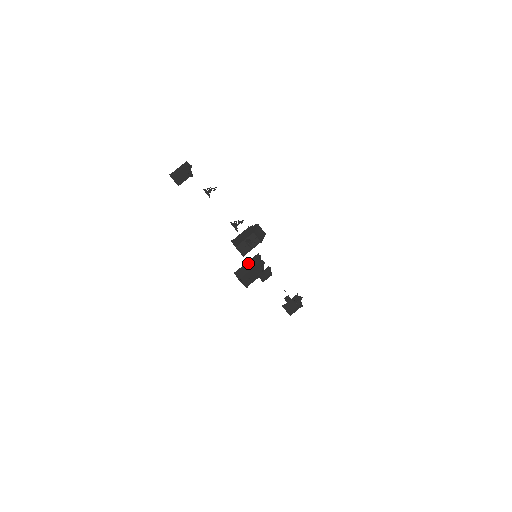
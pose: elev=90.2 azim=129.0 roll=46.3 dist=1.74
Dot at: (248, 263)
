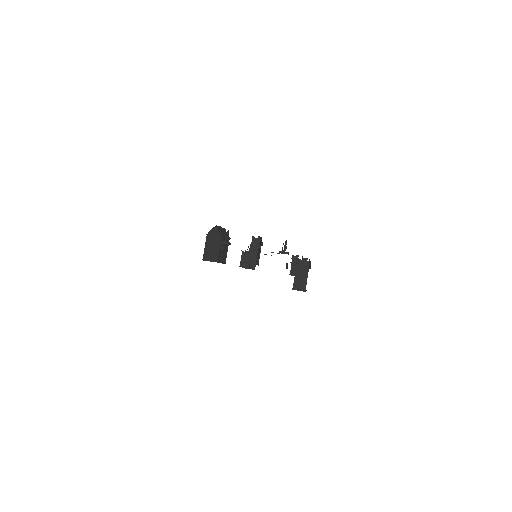
Dot at: (297, 271)
